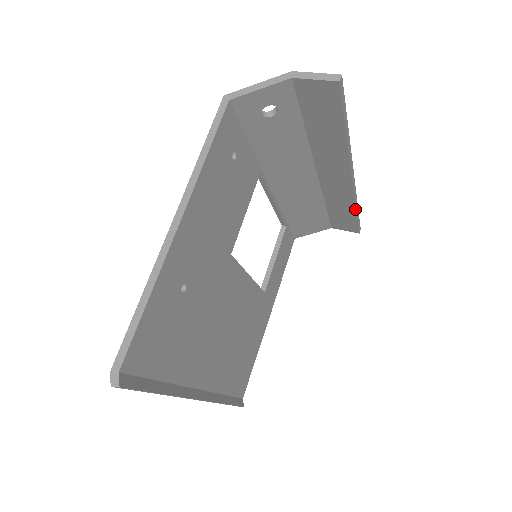
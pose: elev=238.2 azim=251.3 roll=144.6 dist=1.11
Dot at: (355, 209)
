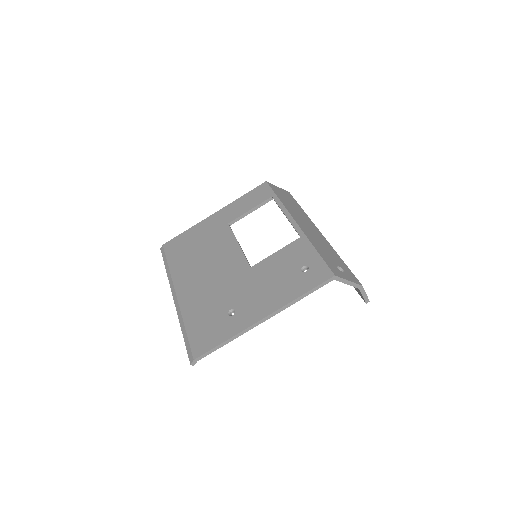
Dot at: occluded
